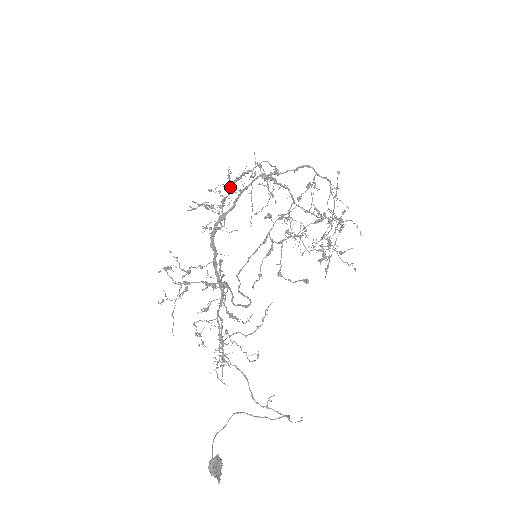
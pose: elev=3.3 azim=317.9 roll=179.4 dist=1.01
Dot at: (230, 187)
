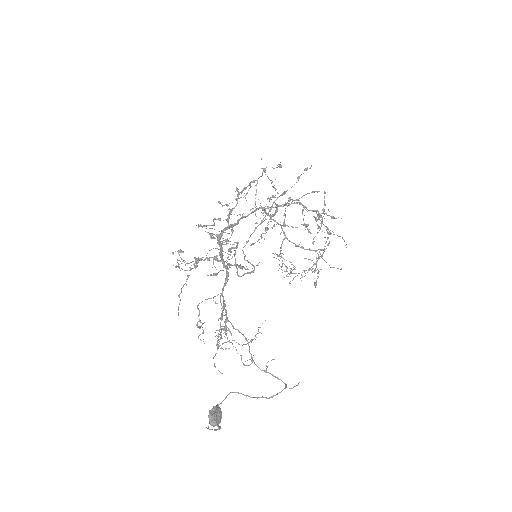
Dot at: (237, 199)
